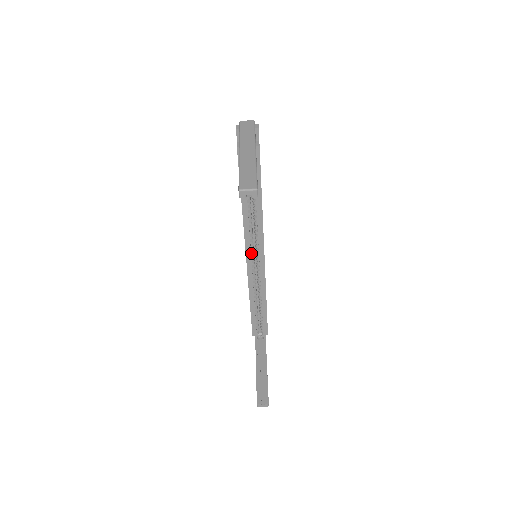
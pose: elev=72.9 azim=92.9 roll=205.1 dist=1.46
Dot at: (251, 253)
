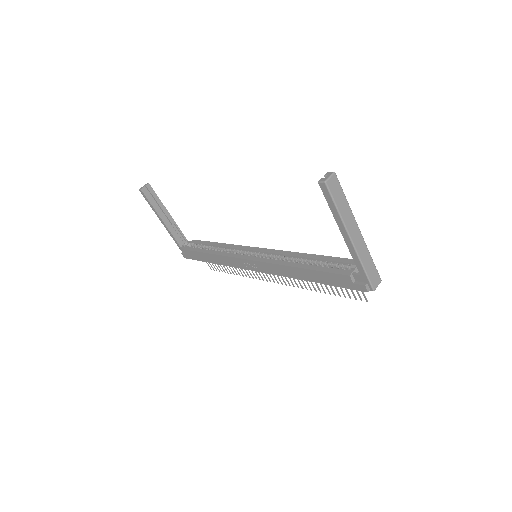
Dot at: occluded
